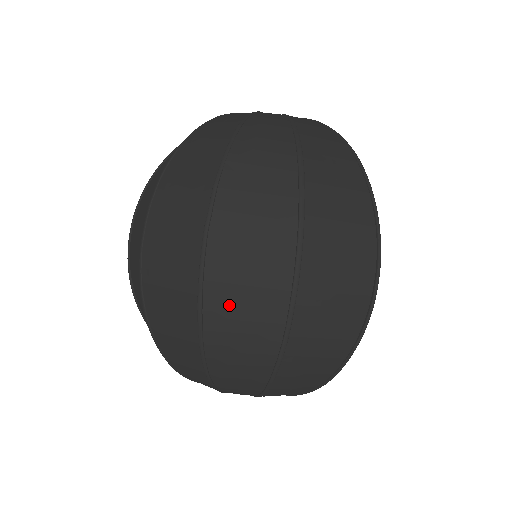
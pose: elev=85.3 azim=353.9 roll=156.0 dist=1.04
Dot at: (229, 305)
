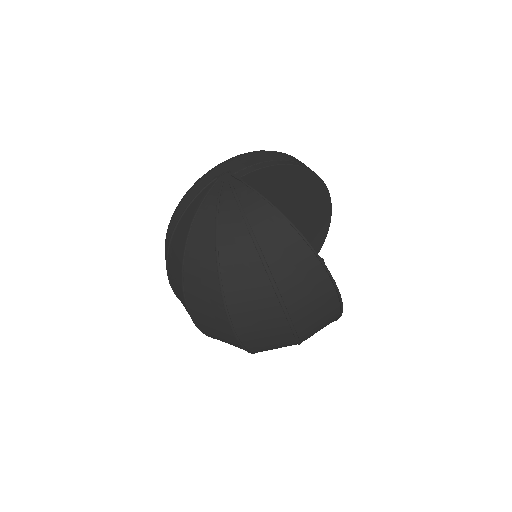
Dot at: (263, 347)
